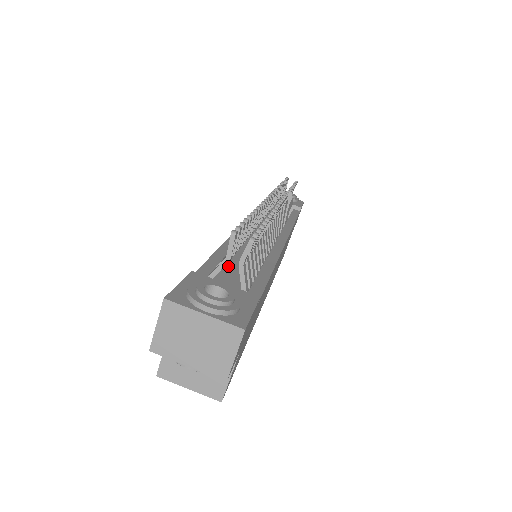
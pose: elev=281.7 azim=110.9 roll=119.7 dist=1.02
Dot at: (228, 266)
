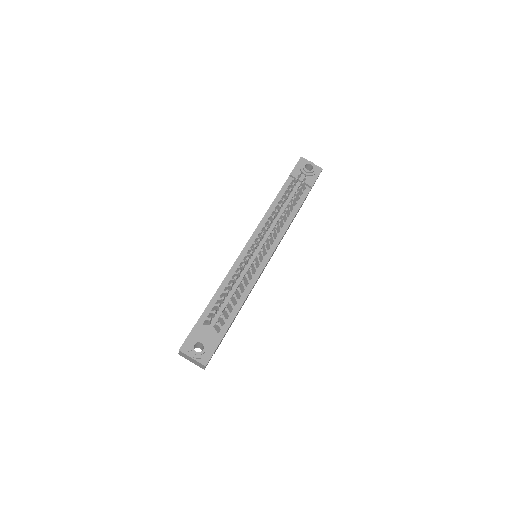
Dot at: occluded
